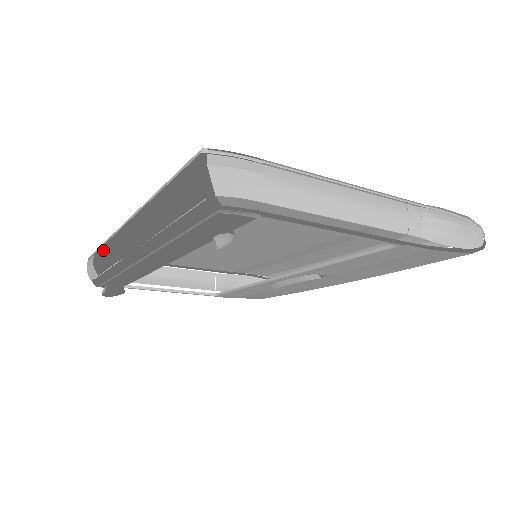
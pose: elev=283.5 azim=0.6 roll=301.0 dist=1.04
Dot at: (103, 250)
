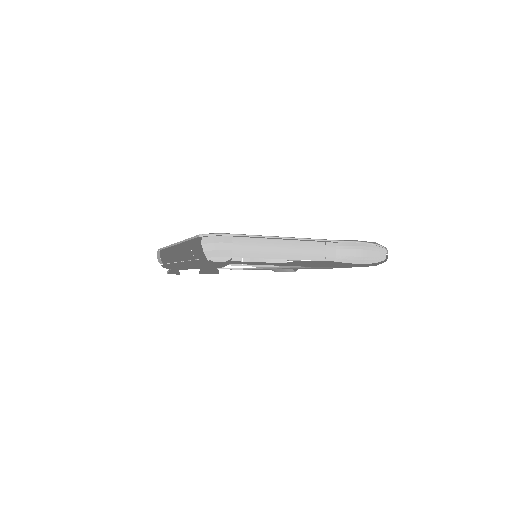
Dot at: (164, 252)
